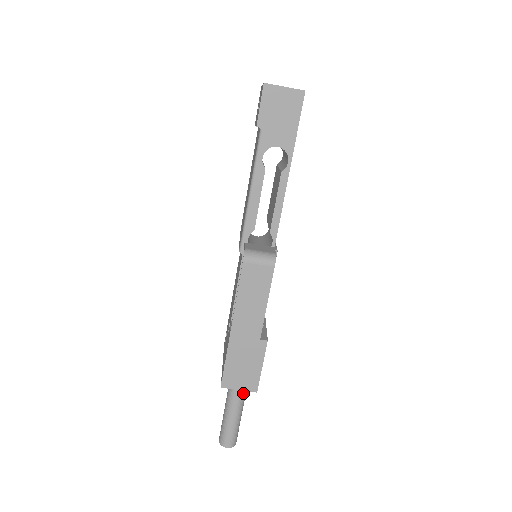
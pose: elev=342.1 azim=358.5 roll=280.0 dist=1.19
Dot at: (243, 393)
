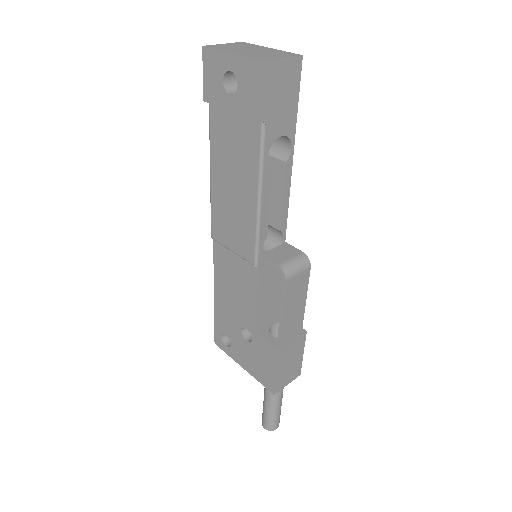
Dot at: occluded
